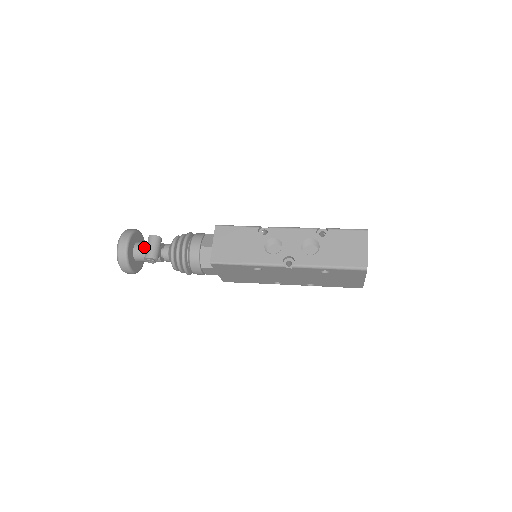
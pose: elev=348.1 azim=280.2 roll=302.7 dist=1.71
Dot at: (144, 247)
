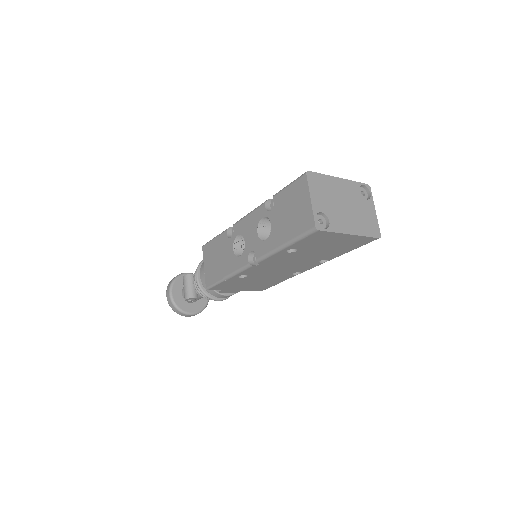
Dot at: occluded
